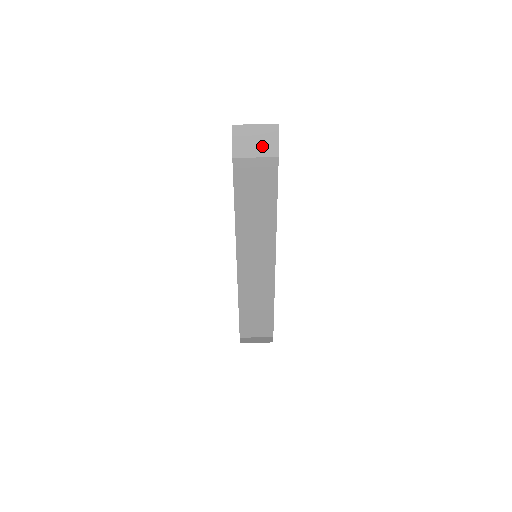
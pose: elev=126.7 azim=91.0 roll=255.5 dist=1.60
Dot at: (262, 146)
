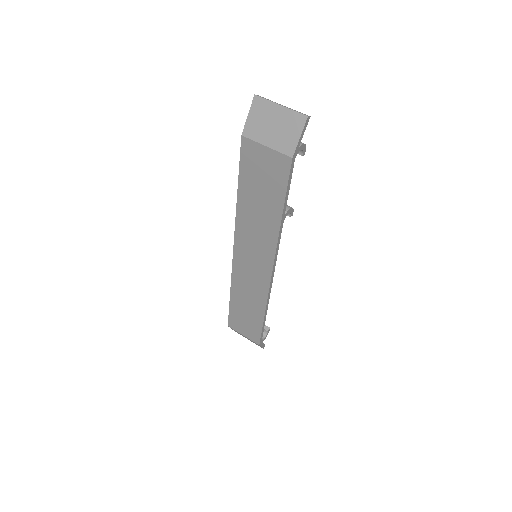
Dot at: (279, 135)
